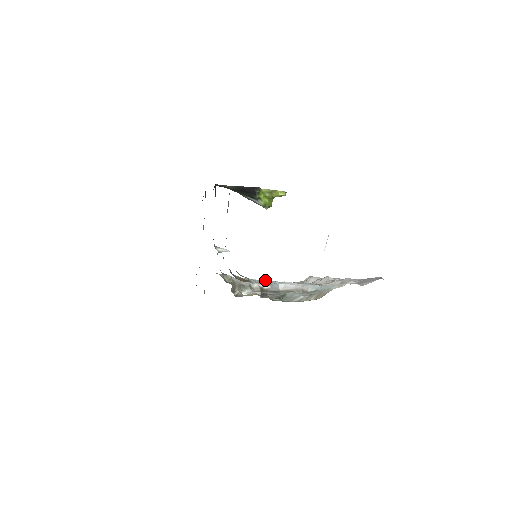
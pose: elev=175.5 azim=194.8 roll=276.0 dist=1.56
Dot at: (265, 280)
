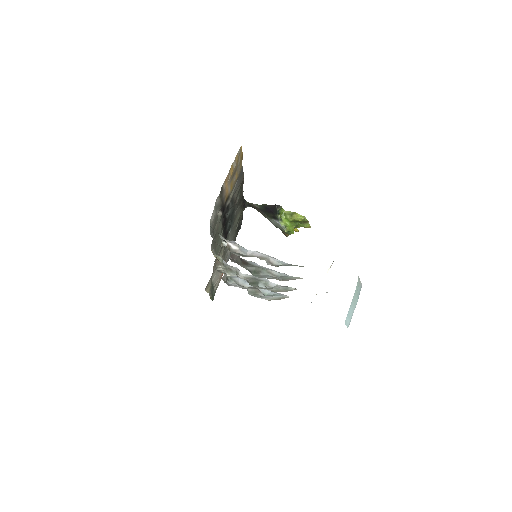
Dot at: occluded
